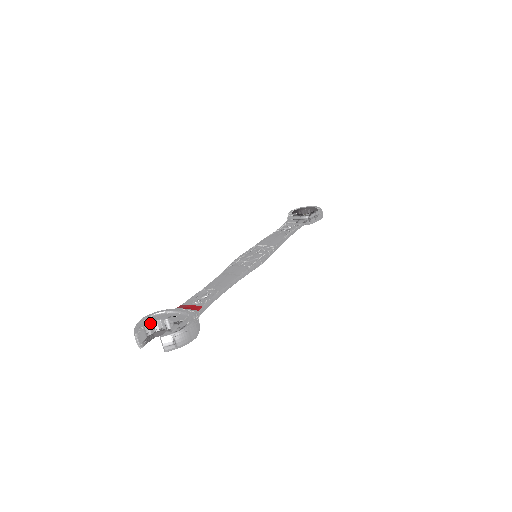
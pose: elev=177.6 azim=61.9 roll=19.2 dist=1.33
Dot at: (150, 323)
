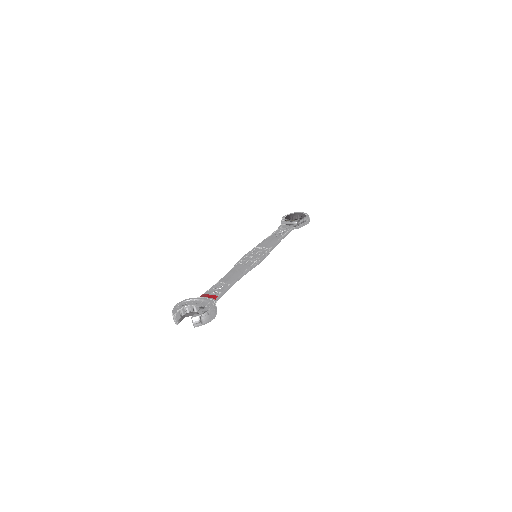
Dot at: (183, 307)
